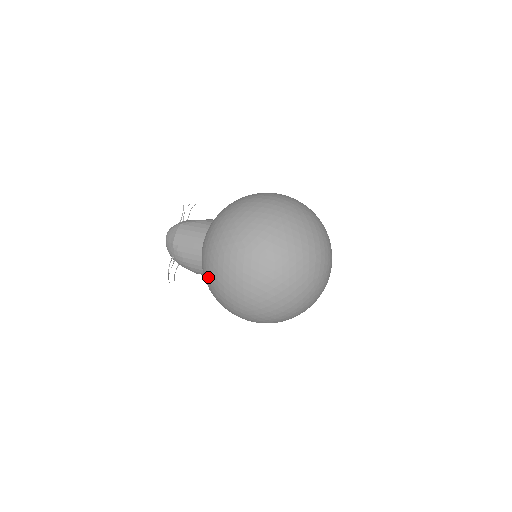
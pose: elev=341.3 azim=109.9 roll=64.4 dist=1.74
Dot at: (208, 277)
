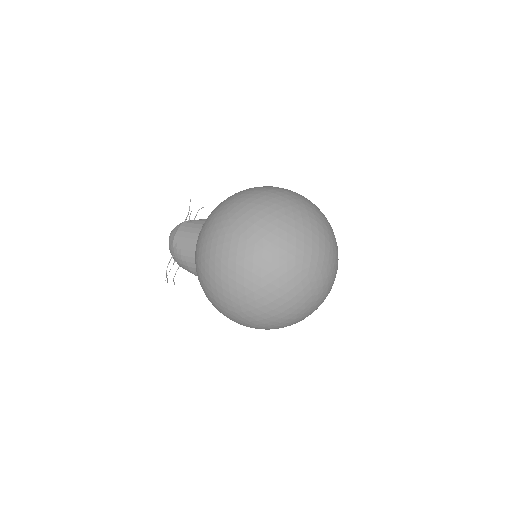
Dot at: (197, 269)
